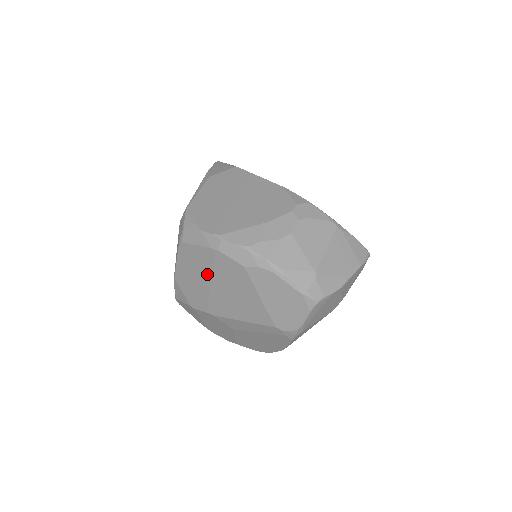
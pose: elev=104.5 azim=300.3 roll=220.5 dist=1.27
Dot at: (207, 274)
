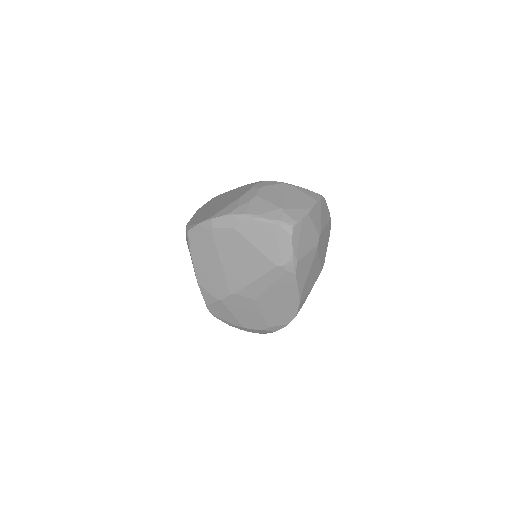
Dot at: (215, 256)
